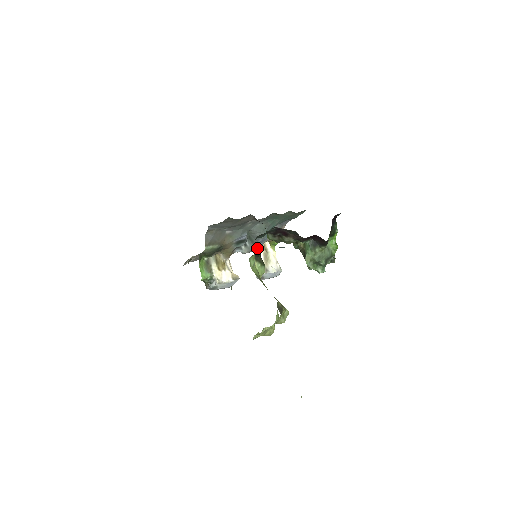
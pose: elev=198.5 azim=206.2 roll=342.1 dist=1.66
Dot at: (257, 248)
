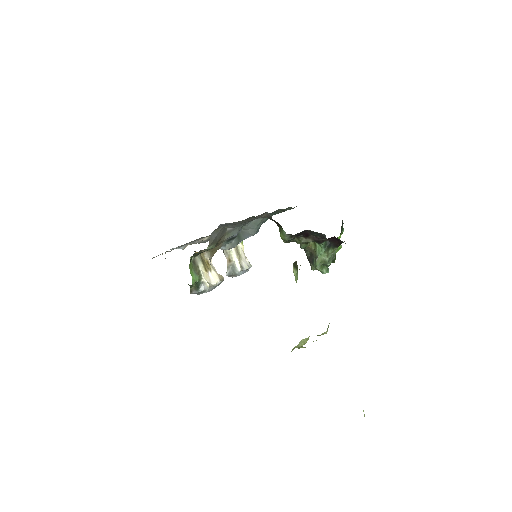
Dot at: occluded
